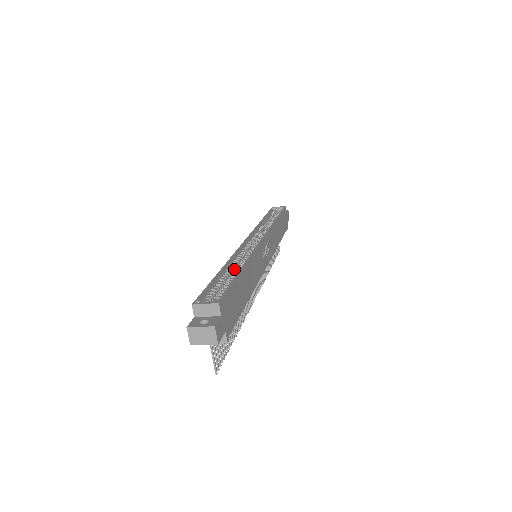
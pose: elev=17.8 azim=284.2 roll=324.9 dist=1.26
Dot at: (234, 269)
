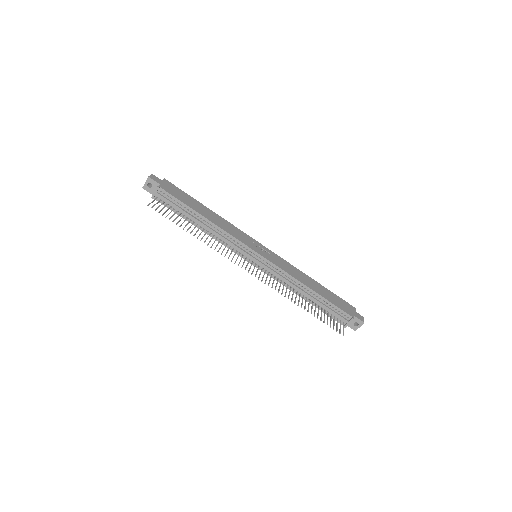
Dot at: occluded
